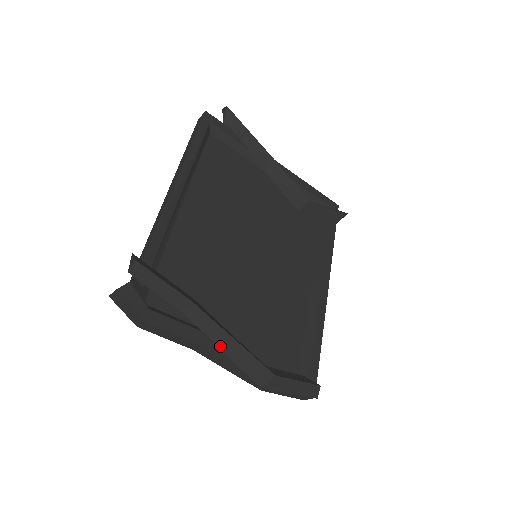
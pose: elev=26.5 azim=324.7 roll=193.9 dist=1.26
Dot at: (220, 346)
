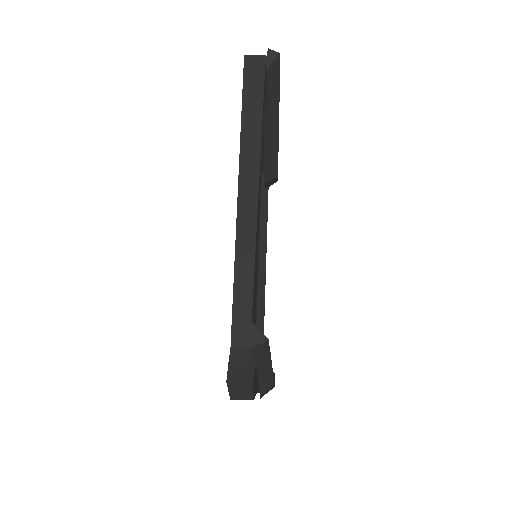
Dot at: (260, 381)
